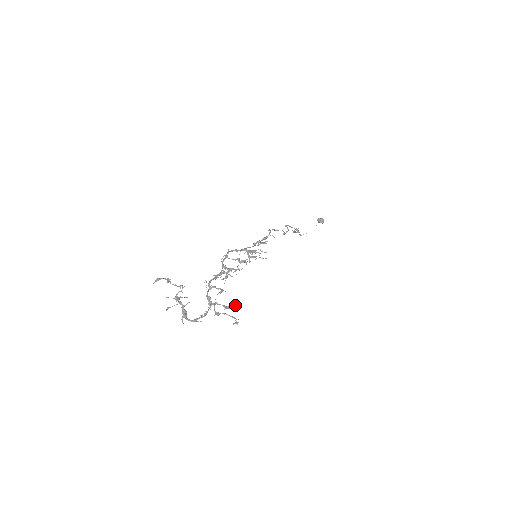
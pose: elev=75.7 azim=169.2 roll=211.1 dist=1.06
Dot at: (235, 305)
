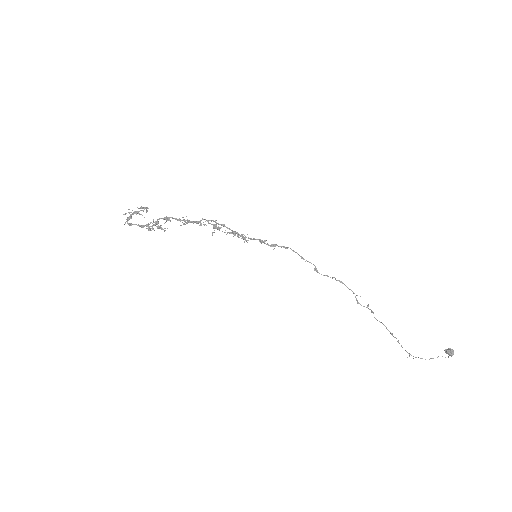
Dot at: occluded
